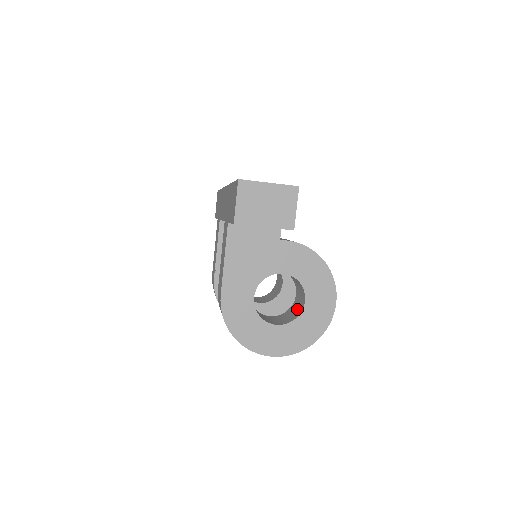
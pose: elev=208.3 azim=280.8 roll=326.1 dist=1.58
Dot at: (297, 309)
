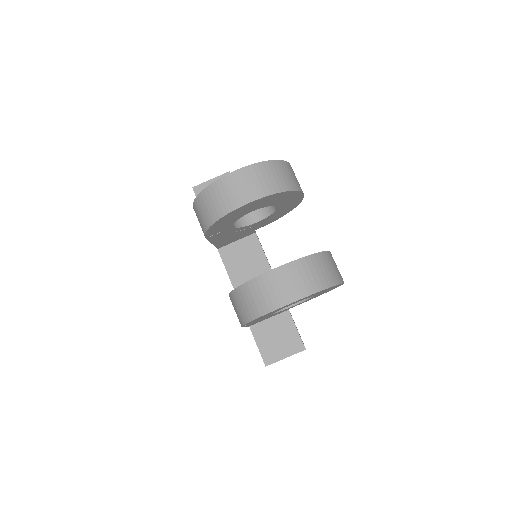
Dot at: occluded
